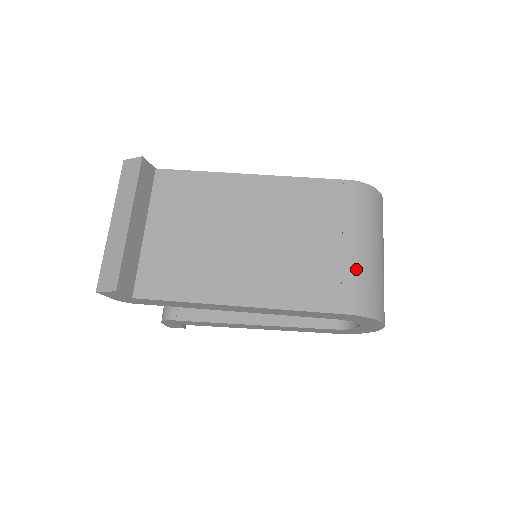
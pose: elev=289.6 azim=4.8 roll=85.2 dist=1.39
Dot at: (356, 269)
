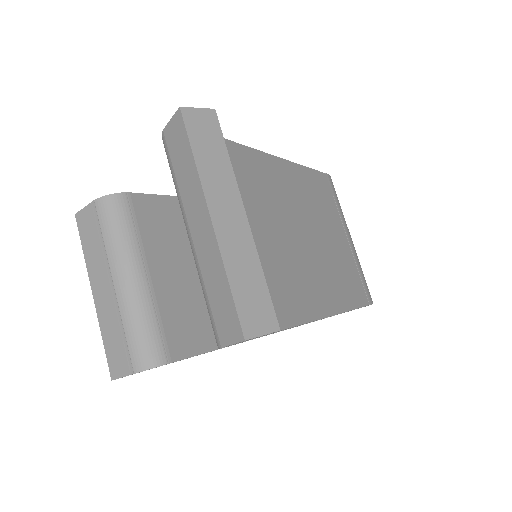
Dot at: occluded
